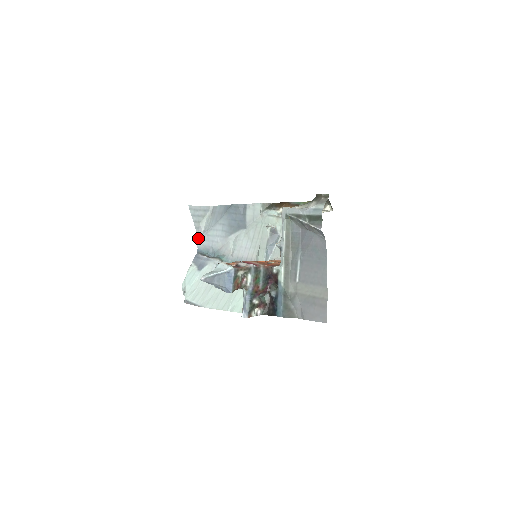
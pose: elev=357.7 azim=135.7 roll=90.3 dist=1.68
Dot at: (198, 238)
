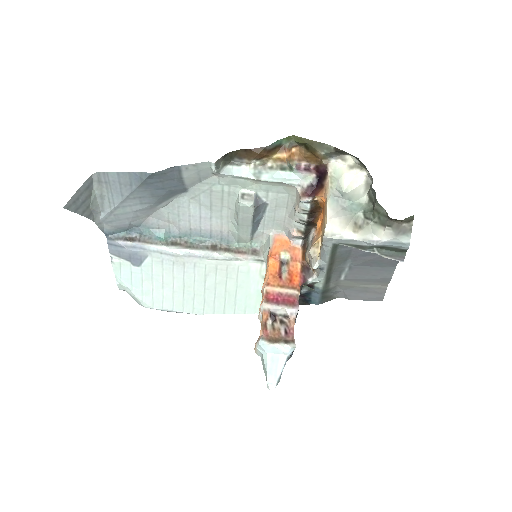
Dot at: (98, 223)
